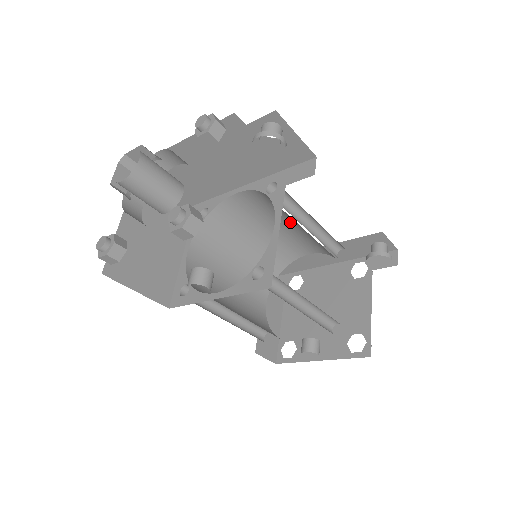
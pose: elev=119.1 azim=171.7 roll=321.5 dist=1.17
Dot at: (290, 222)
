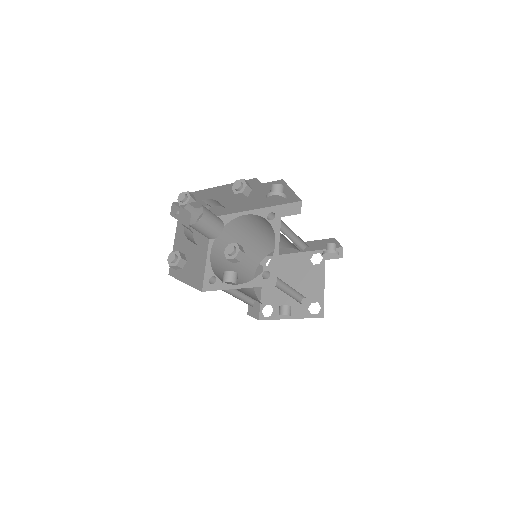
Dot at: occluded
